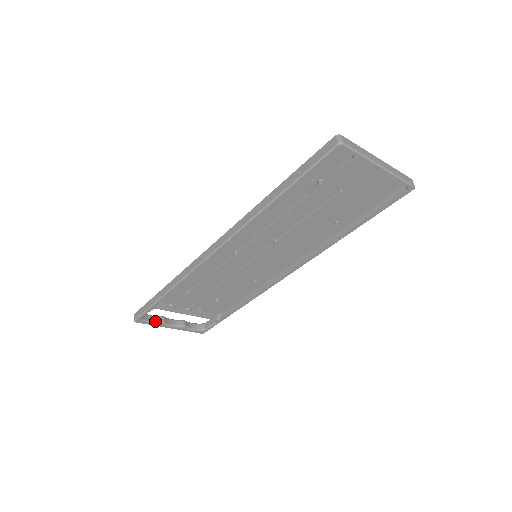
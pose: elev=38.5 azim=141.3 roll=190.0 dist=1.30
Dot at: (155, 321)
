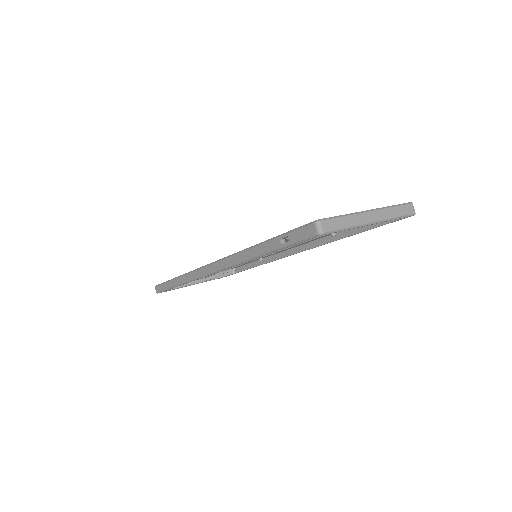
Dot at: occluded
